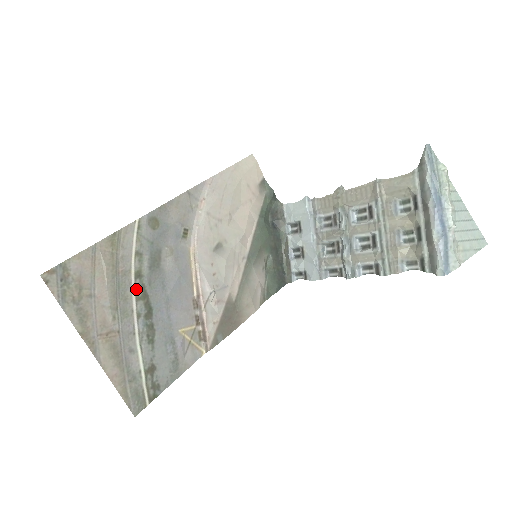
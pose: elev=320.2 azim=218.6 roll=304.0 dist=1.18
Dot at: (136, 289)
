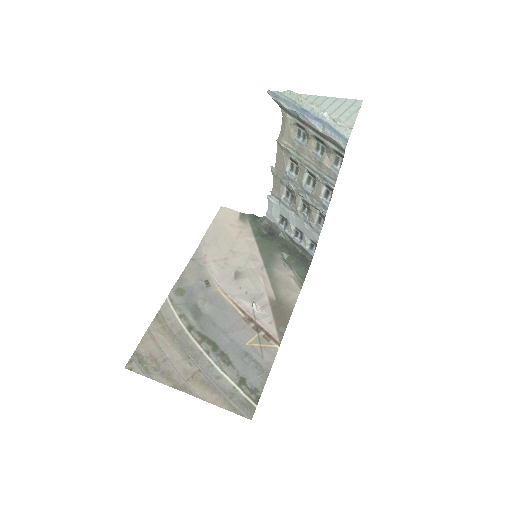
Dot at: (195, 338)
